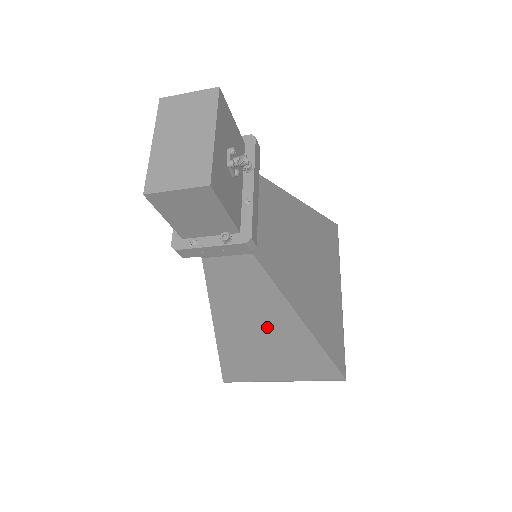
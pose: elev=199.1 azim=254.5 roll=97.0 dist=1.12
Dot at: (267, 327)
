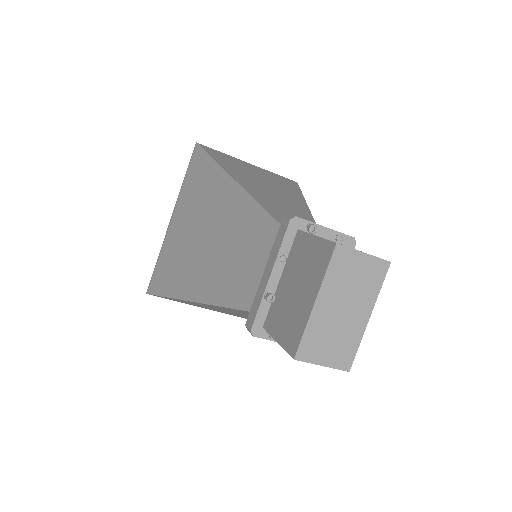
Dot at: (237, 313)
